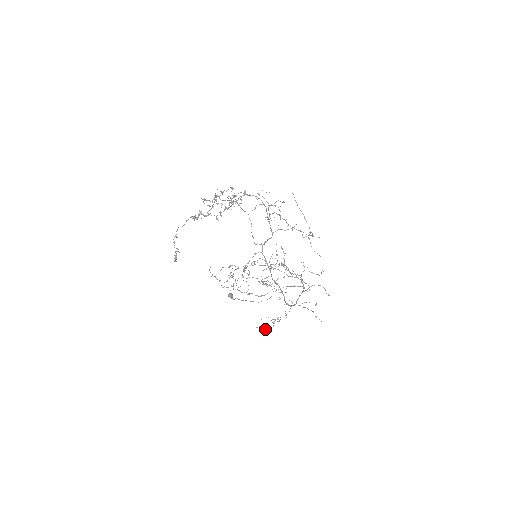
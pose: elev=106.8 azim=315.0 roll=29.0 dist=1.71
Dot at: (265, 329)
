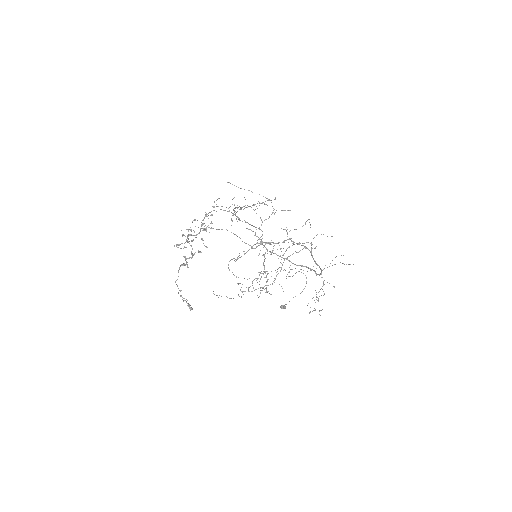
Dot at: (315, 309)
